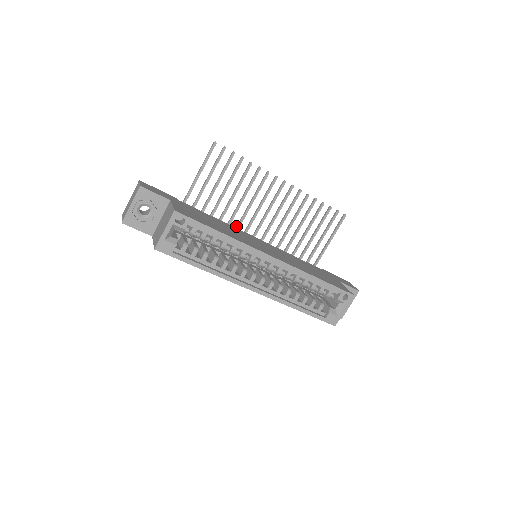
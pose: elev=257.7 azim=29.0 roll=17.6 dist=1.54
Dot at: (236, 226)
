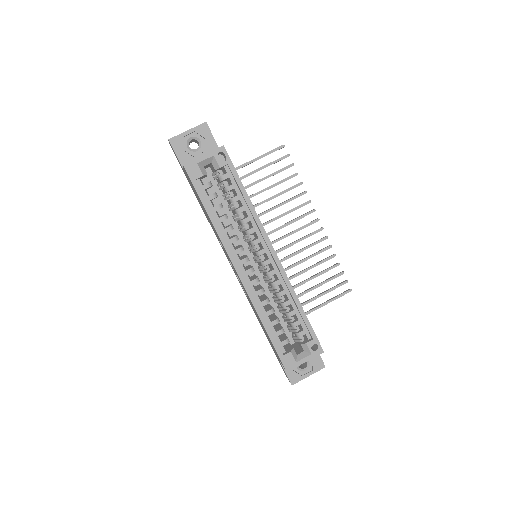
Dot at: occluded
